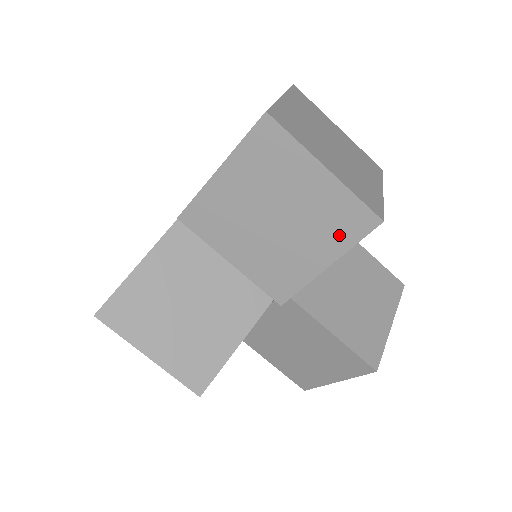
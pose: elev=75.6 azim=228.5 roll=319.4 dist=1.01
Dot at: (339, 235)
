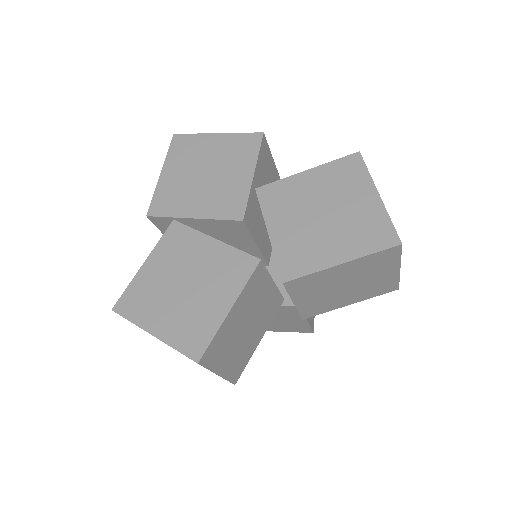
Dot at: (372, 293)
